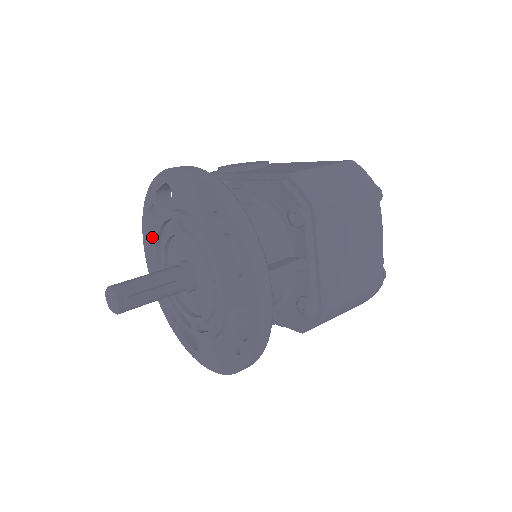
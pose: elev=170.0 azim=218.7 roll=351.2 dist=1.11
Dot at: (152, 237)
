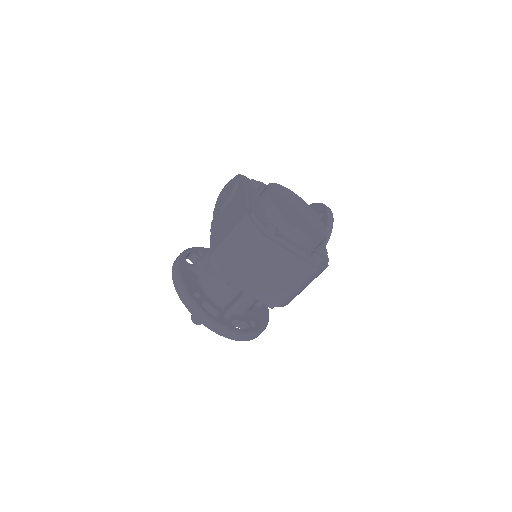
Dot at: occluded
